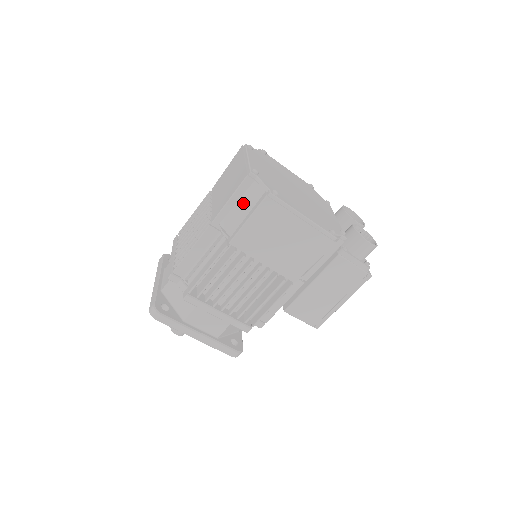
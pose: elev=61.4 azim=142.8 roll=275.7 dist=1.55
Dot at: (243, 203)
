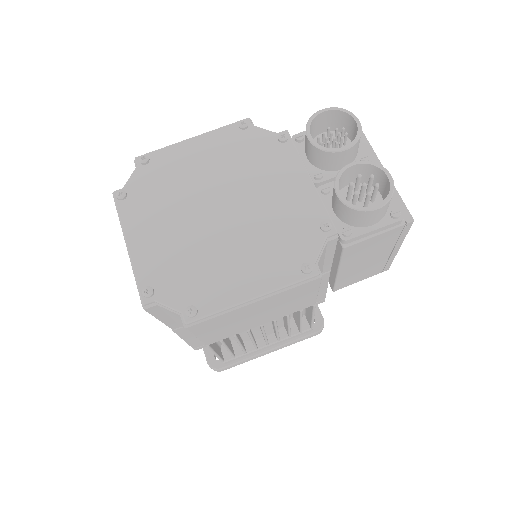
Dot at: (175, 318)
